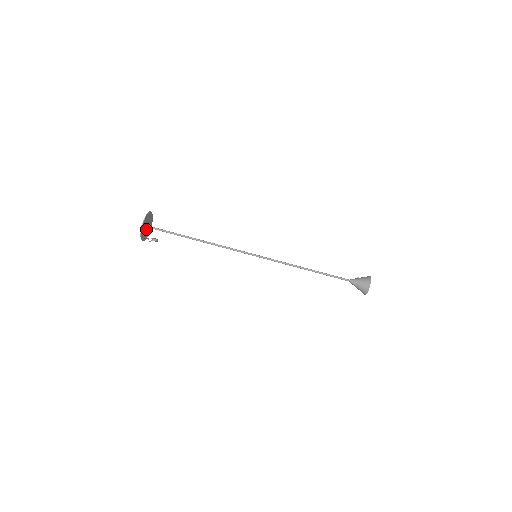
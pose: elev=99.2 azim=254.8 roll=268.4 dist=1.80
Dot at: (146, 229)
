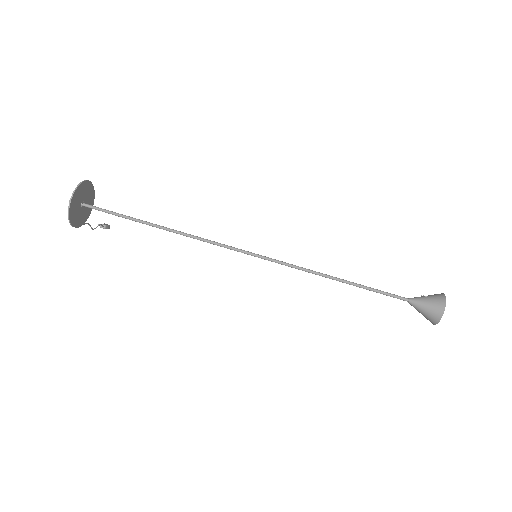
Dot at: (81, 208)
